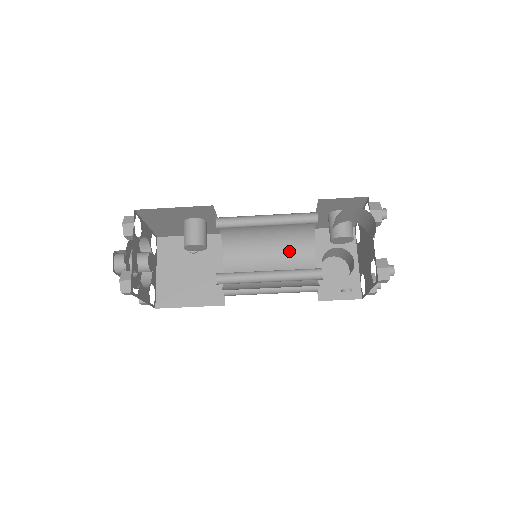
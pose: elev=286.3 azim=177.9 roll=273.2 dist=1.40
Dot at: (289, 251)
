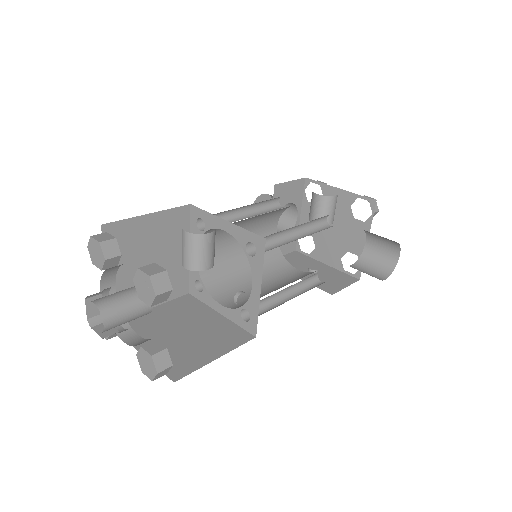
Dot at: (260, 222)
